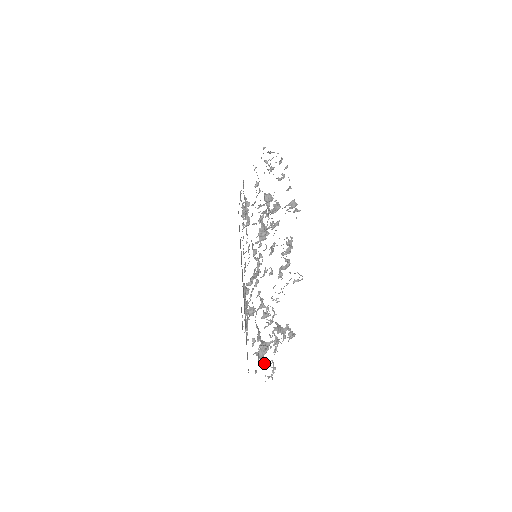
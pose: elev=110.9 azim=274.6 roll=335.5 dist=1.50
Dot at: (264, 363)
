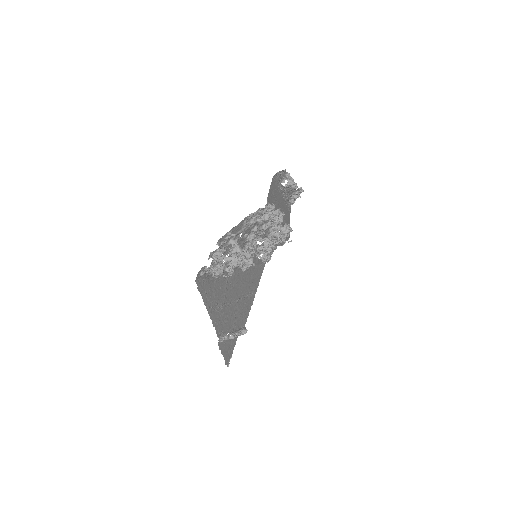
Dot at: (214, 265)
